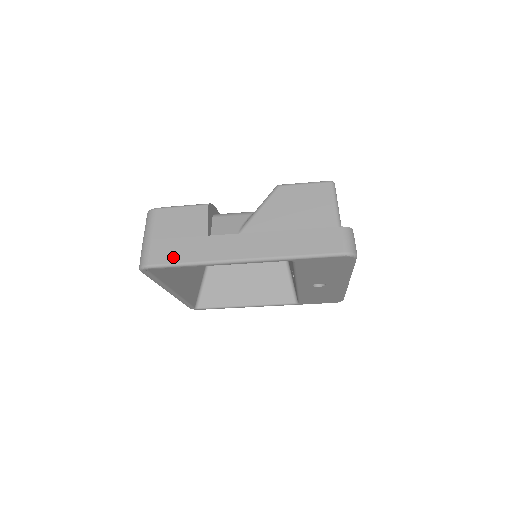
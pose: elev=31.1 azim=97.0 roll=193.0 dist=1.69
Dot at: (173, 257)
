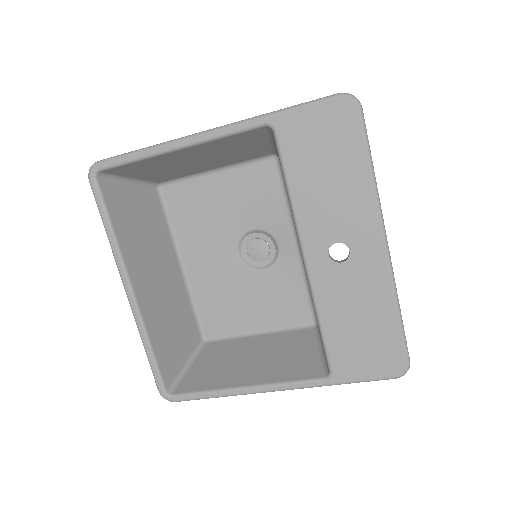
Dot at: occluded
